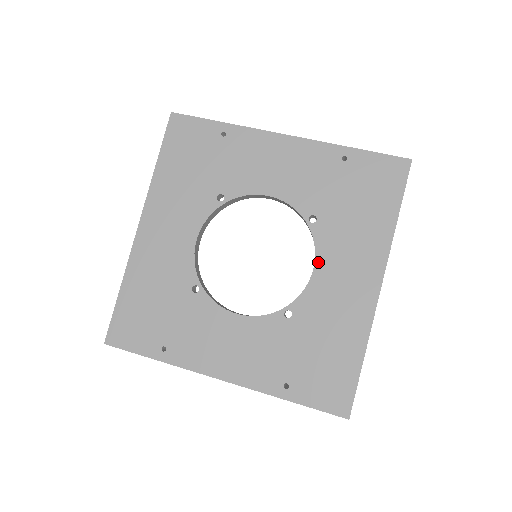
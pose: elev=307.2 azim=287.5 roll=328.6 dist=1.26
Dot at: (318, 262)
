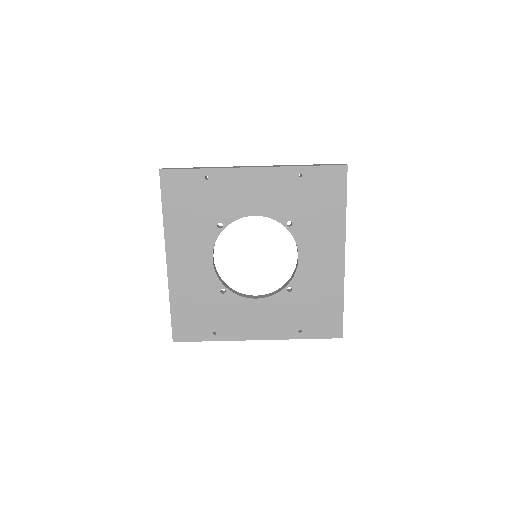
Dot at: (300, 252)
